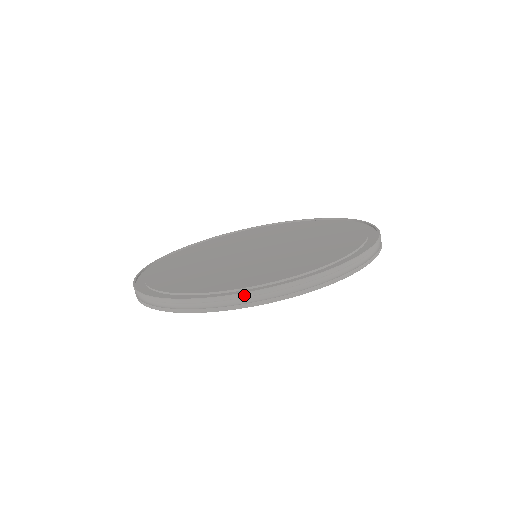
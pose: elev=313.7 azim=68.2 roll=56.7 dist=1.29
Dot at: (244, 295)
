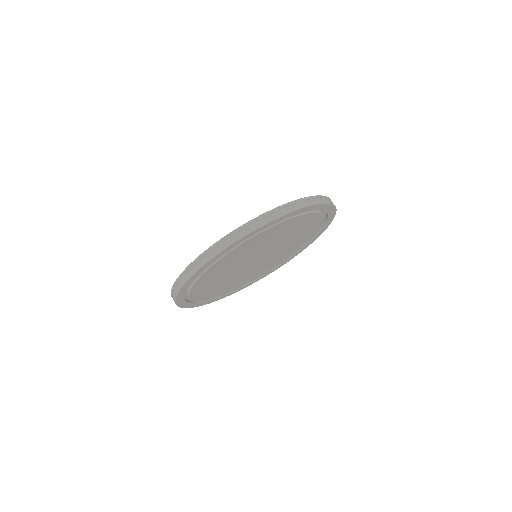
Dot at: (260, 217)
